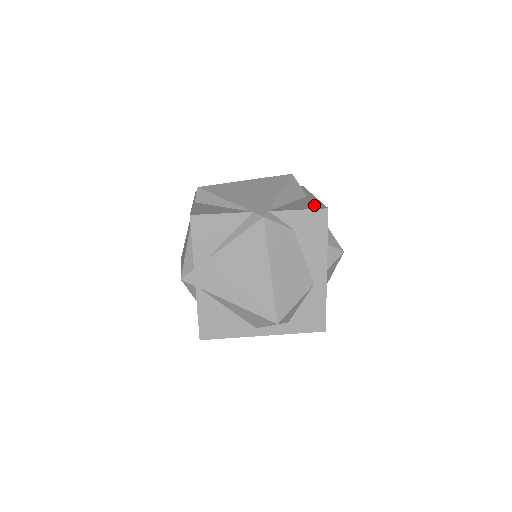
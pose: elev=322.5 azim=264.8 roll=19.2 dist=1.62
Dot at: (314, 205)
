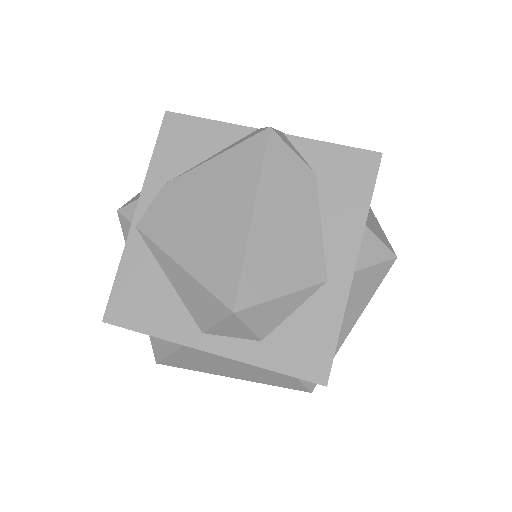
Dot at: occluded
